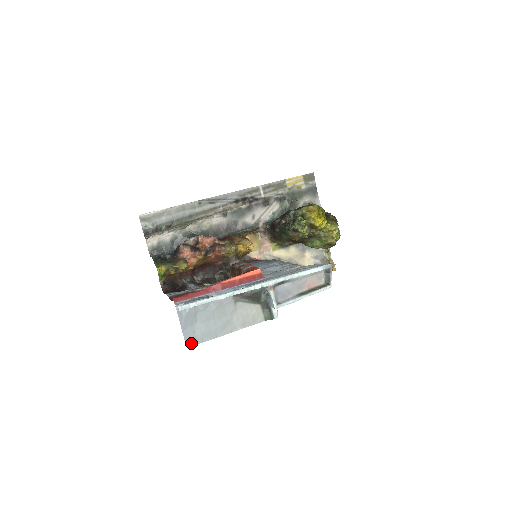
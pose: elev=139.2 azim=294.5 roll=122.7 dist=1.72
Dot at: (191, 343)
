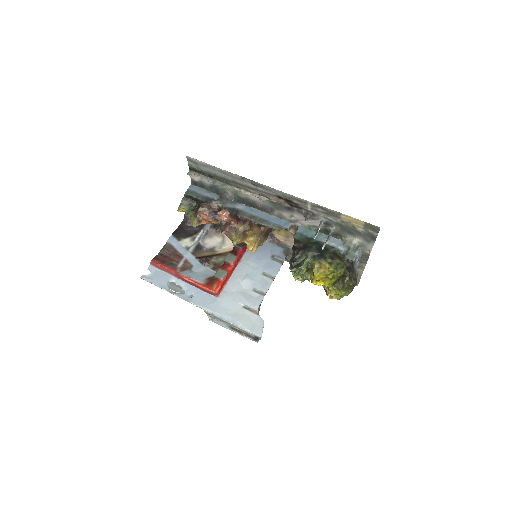
Dot at: occluded
